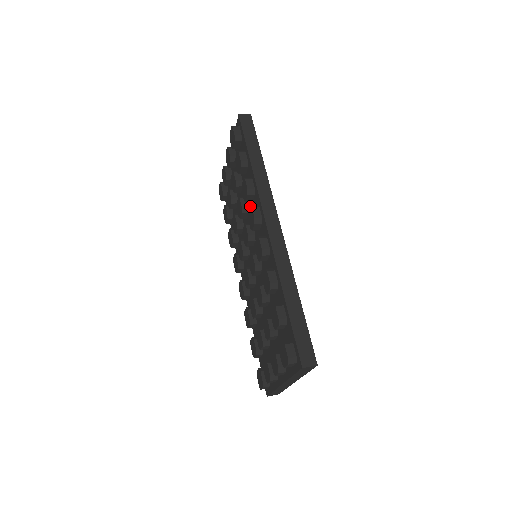
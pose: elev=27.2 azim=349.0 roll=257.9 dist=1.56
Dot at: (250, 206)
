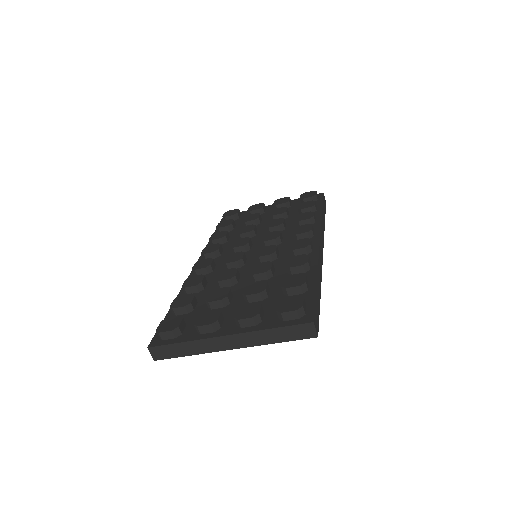
Dot at: occluded
